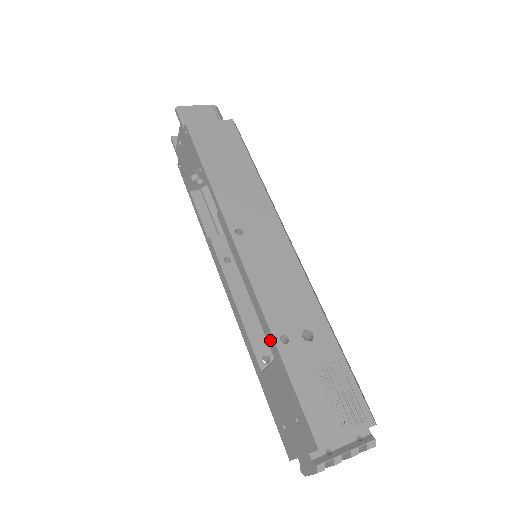
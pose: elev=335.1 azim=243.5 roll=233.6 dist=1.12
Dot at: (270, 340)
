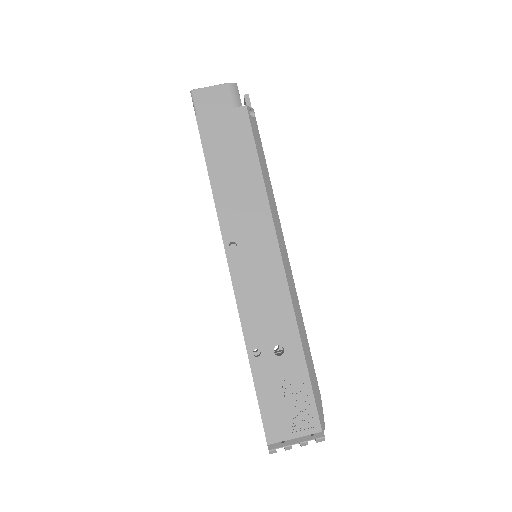
Dot at: occluded
